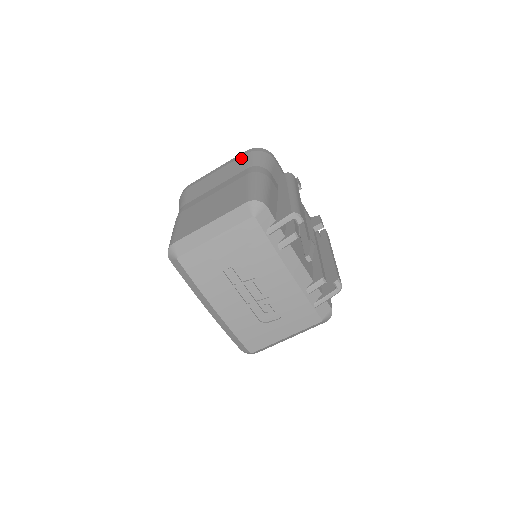
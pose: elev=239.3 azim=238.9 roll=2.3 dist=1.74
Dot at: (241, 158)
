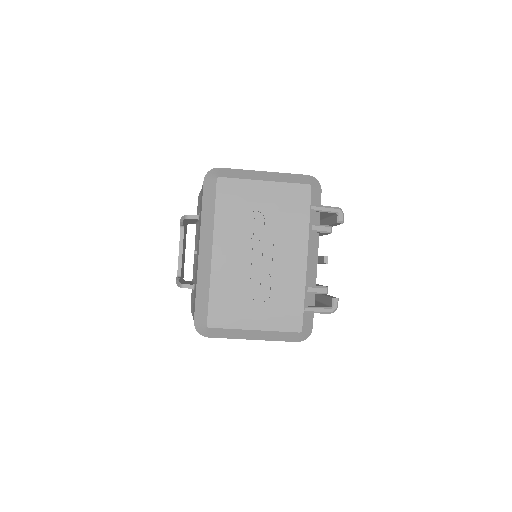
Dot at: occluded
